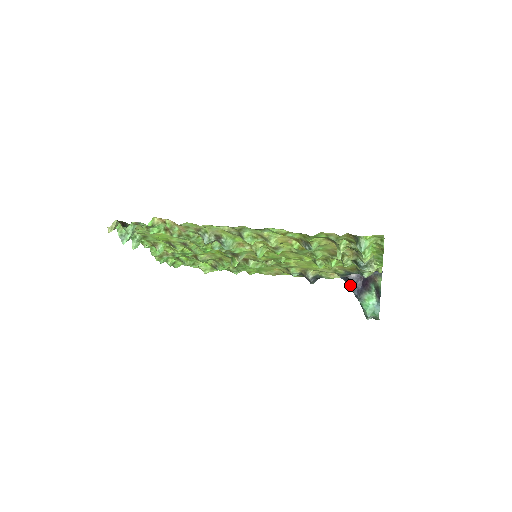
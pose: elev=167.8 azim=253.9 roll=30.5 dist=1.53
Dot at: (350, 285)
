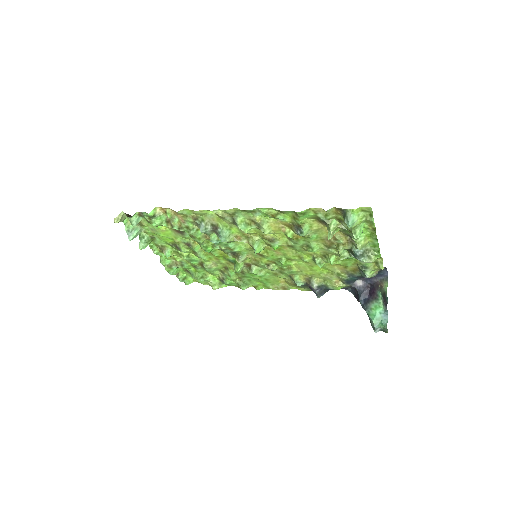
Dot at: (357, 296)
